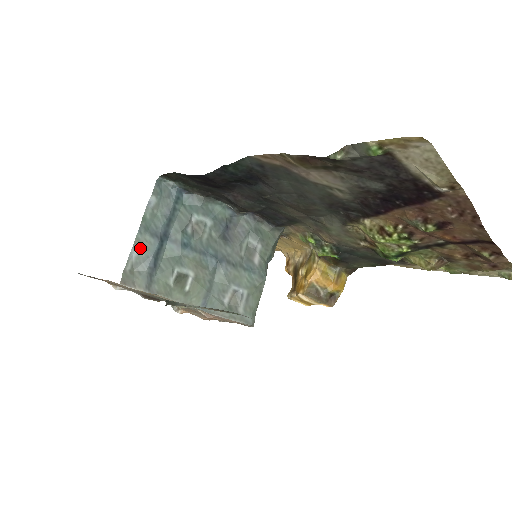
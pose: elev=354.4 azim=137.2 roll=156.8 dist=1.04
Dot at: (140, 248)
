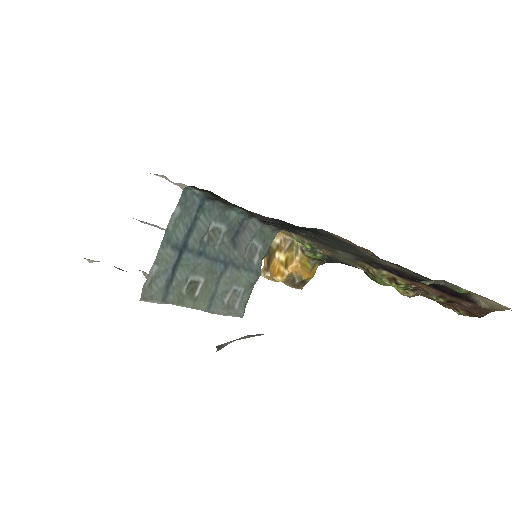
Dot at: (161, 262)
